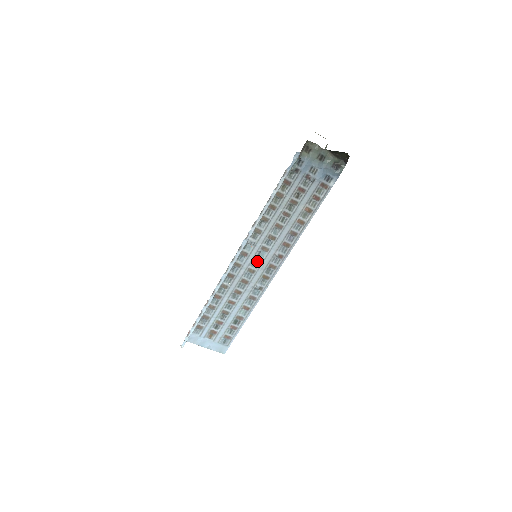
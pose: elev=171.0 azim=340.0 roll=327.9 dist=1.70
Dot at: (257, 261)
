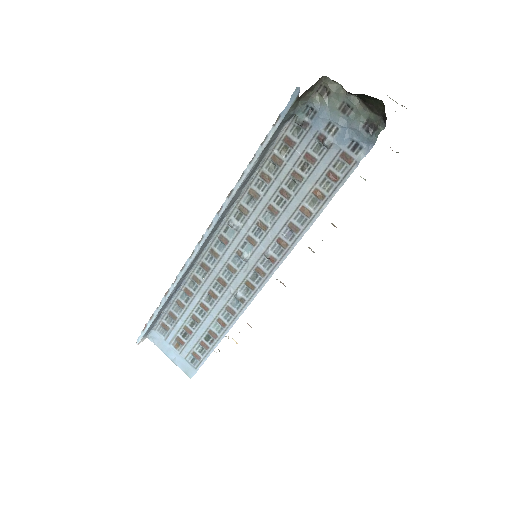
Dot at: (240, 256)
